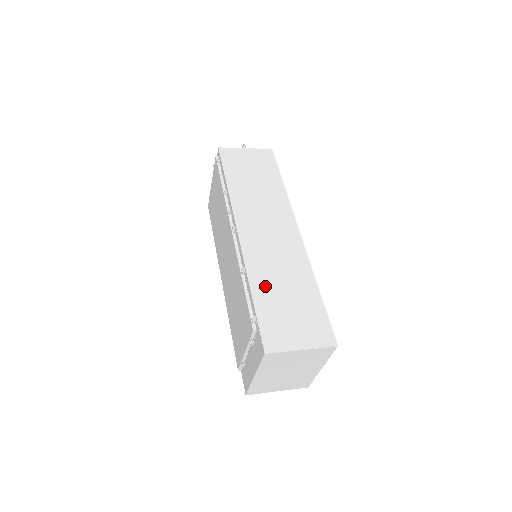
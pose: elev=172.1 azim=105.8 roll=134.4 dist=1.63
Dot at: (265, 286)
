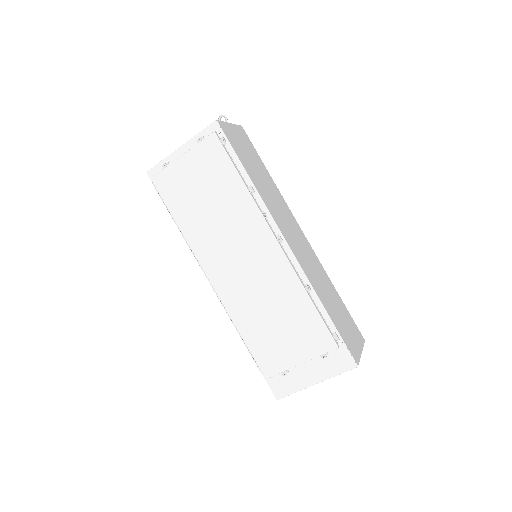
Dot at: (326, 300)
